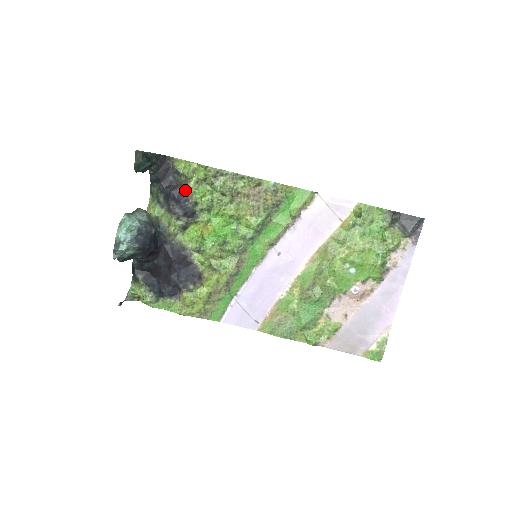
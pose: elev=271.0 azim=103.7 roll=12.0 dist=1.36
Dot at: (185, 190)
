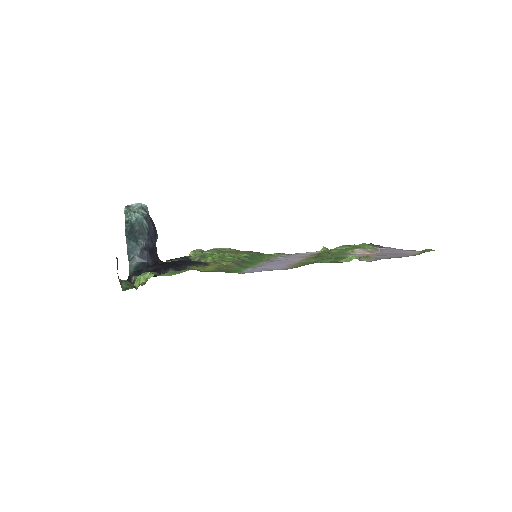
Dot at: occluded
